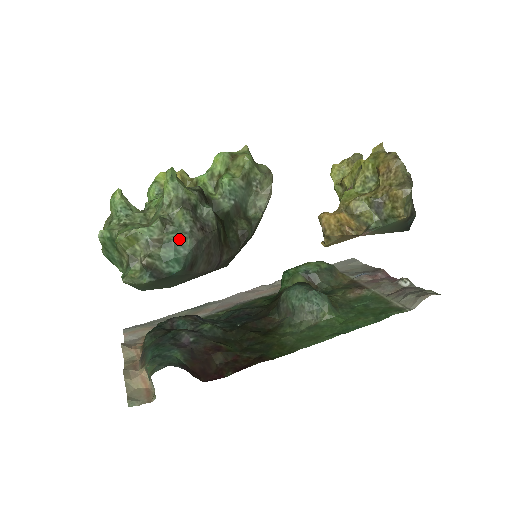
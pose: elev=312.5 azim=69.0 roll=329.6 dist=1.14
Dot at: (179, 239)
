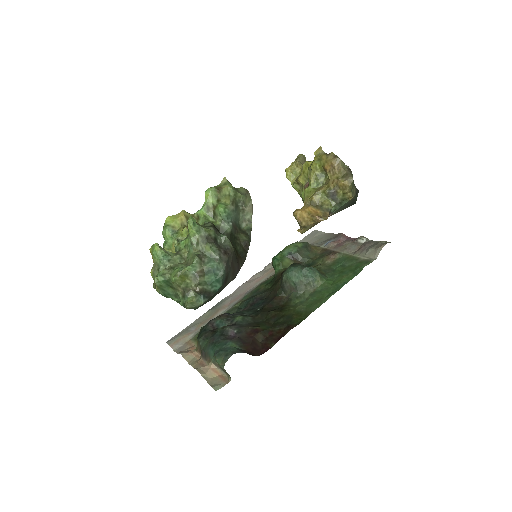
Dot at: (215, 266)
